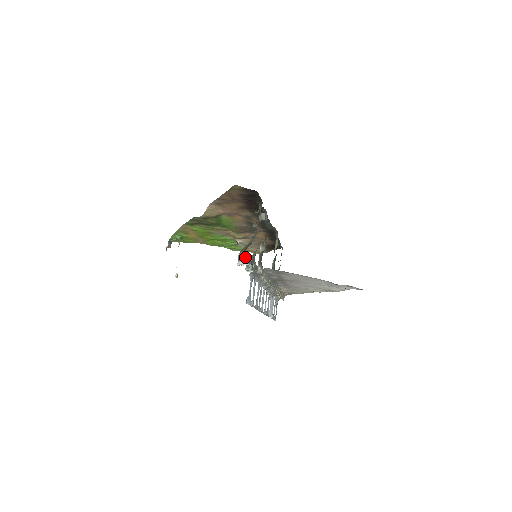
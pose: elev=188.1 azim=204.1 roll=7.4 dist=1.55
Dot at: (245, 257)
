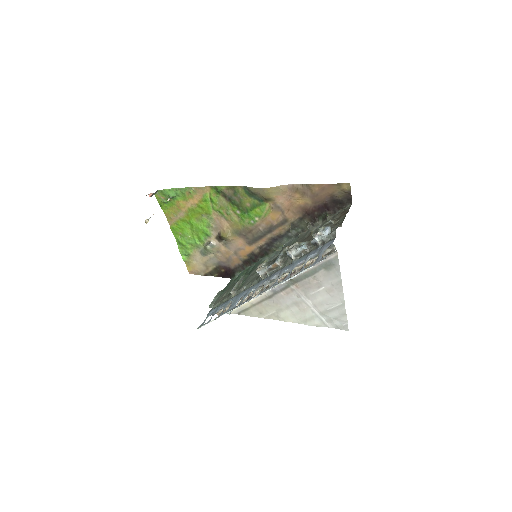
Dot at: (330, 232)
